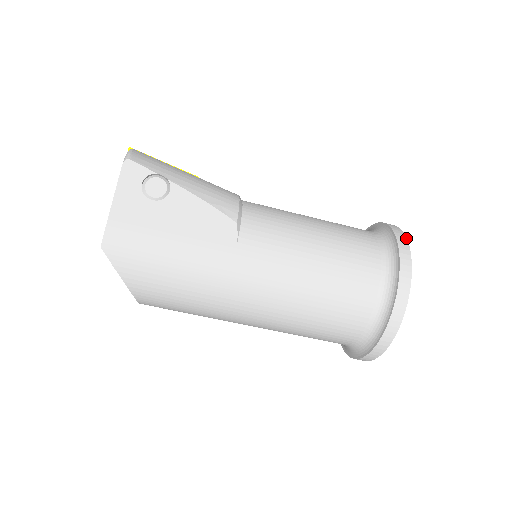
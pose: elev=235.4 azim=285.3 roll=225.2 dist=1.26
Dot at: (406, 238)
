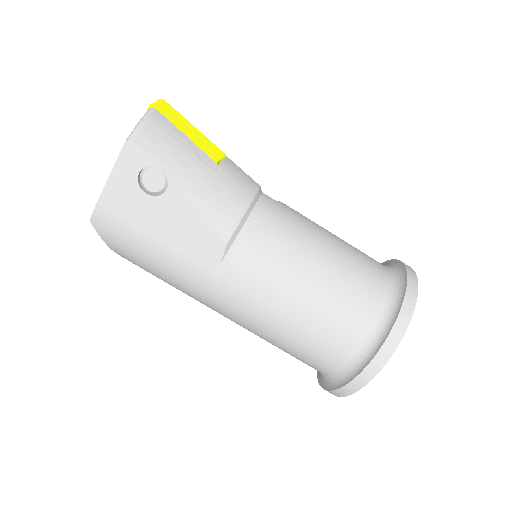
Dot at: (410, 320)
